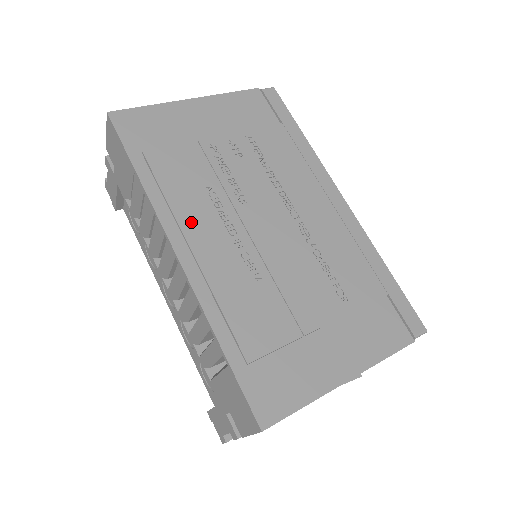
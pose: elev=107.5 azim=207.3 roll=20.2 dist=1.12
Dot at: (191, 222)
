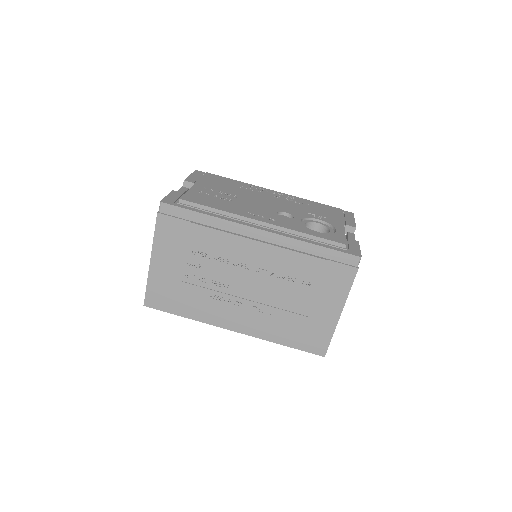
Dot at: (223, 316)
